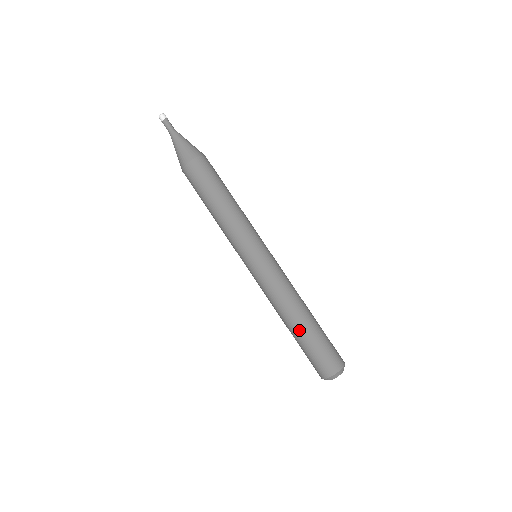
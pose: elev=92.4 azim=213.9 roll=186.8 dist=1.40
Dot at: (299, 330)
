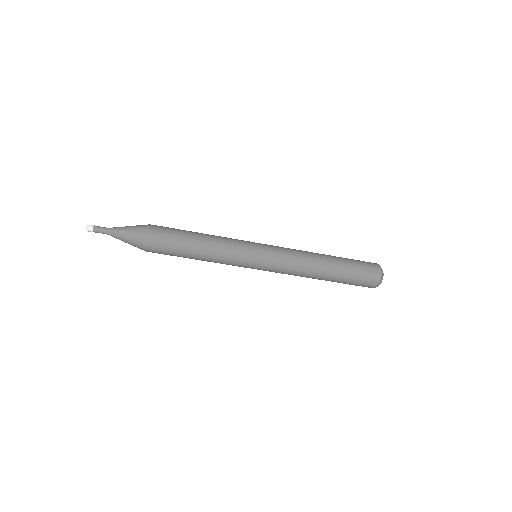
Dot at: occluded
